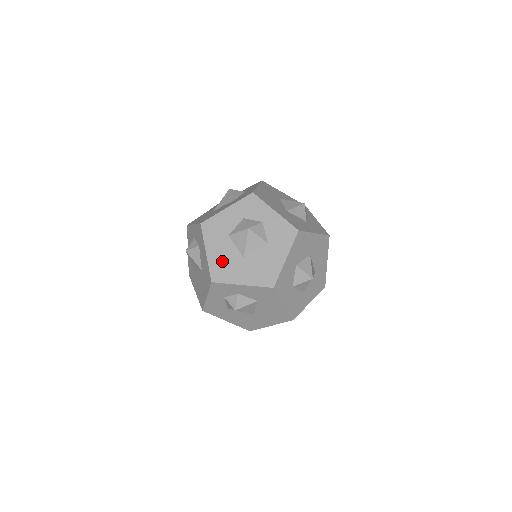
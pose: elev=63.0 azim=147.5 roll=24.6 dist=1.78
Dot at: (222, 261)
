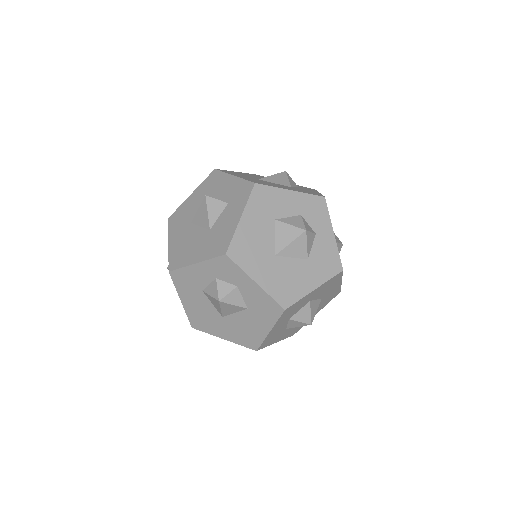
Dot at: (252, 241)
